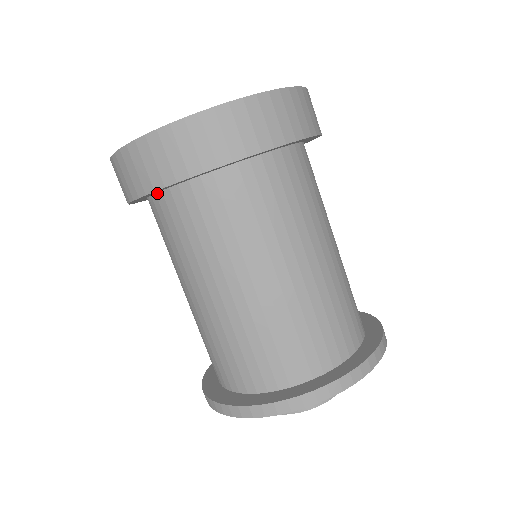
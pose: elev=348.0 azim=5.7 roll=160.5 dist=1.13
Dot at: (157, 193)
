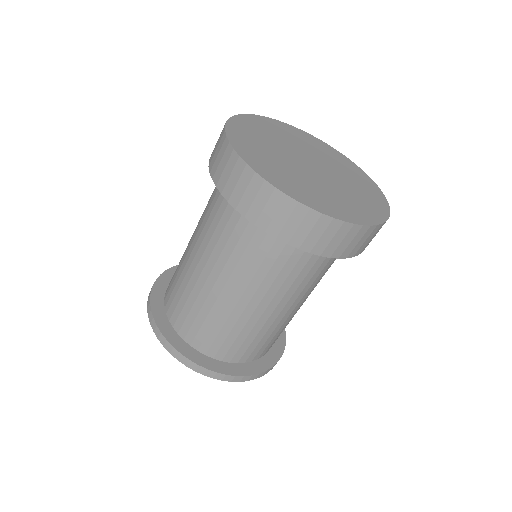
Dot at: occluded
